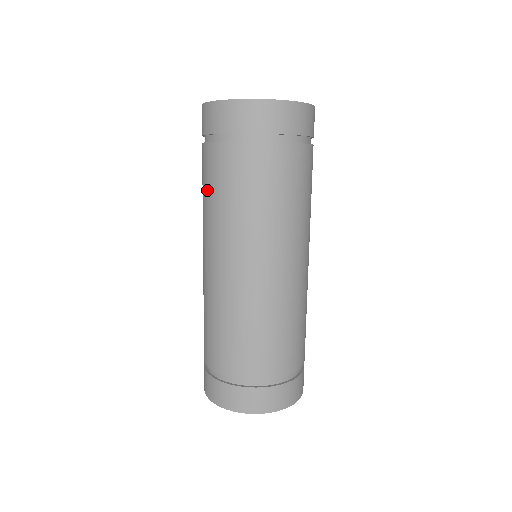
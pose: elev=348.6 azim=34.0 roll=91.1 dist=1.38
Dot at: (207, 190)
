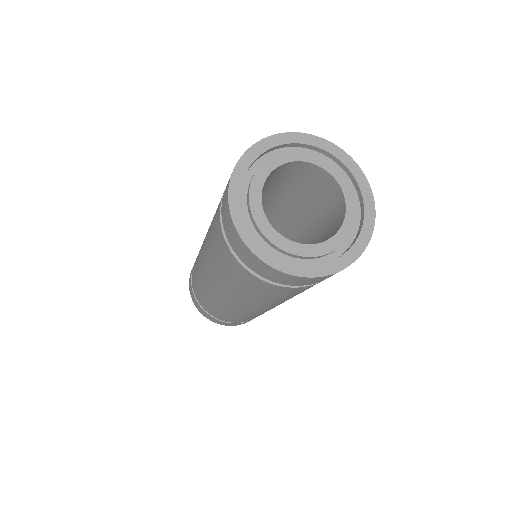
Dot at: (225, 271)
